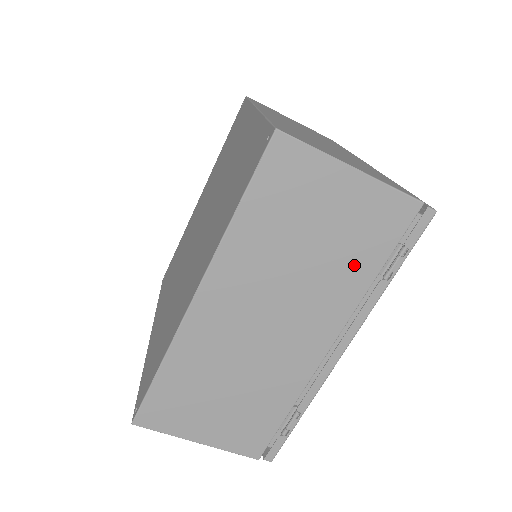
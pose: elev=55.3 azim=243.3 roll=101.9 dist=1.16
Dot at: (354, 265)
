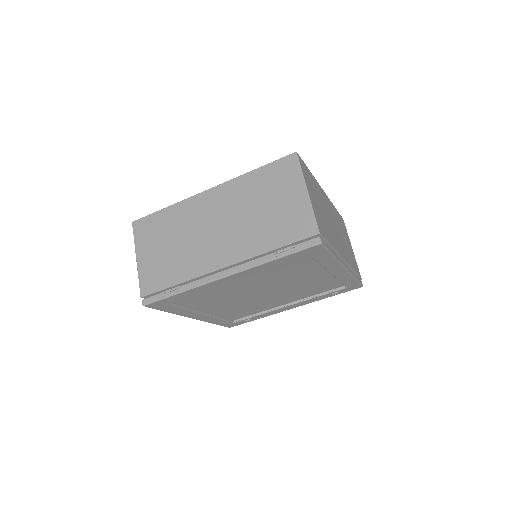
Dot at: (269, 235)
